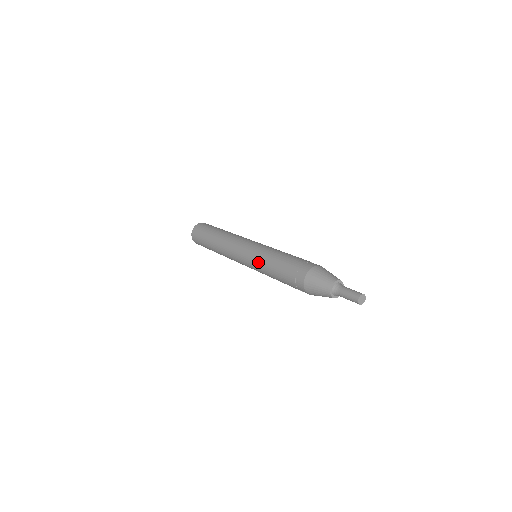
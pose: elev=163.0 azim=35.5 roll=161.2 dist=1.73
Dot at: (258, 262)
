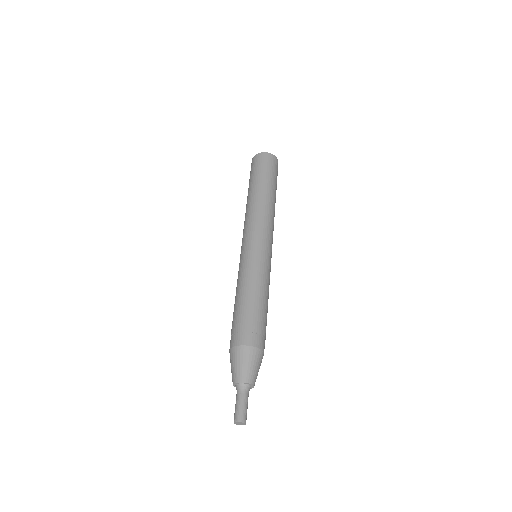
Dot at: (238, 275)
